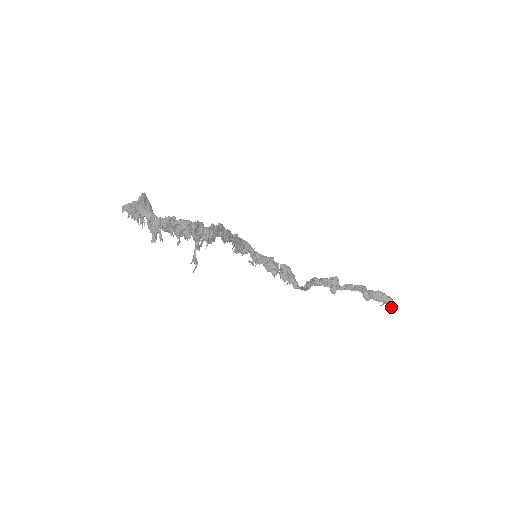
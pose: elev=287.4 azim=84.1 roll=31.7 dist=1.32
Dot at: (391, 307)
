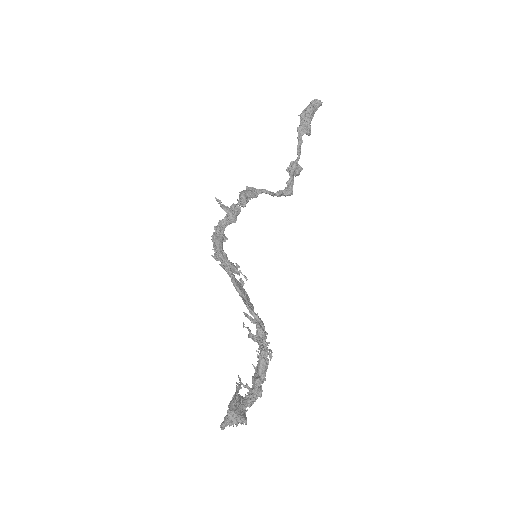
Dot at: (320, 105)
